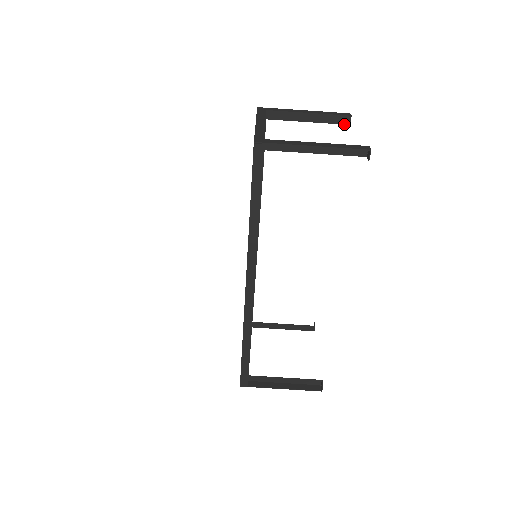
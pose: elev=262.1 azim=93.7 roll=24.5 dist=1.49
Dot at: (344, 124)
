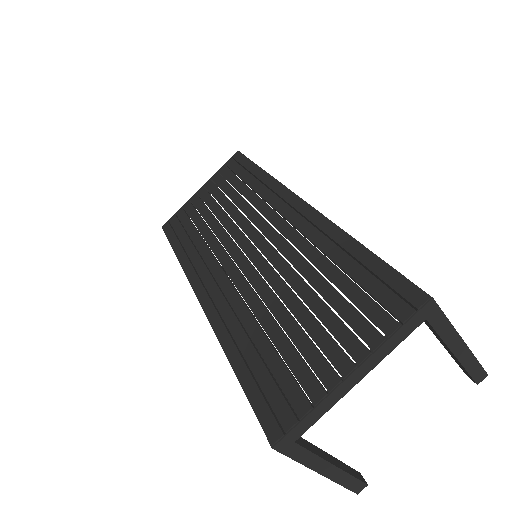
Dot at: (464, 371)
